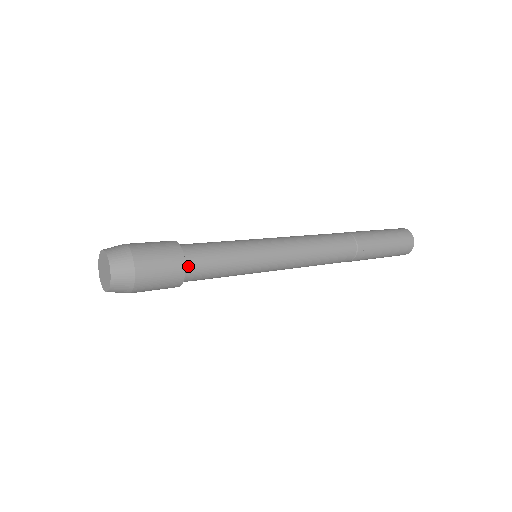
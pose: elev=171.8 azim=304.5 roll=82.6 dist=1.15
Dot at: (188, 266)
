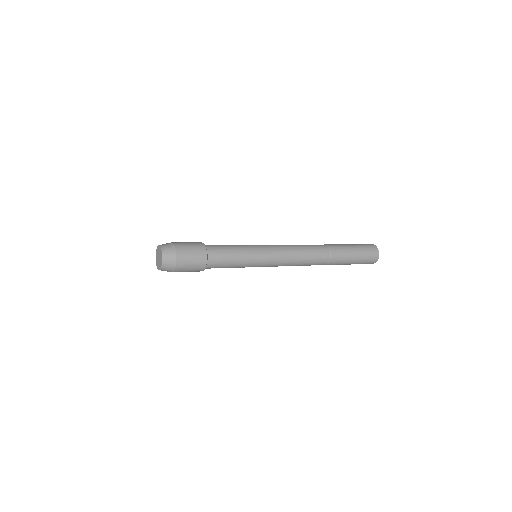
Dot at: (207, 266)
